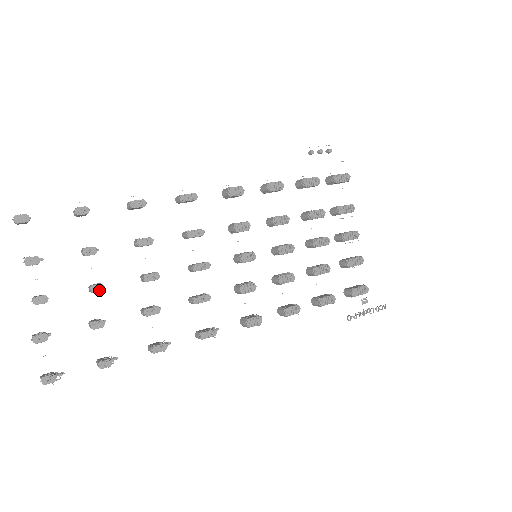
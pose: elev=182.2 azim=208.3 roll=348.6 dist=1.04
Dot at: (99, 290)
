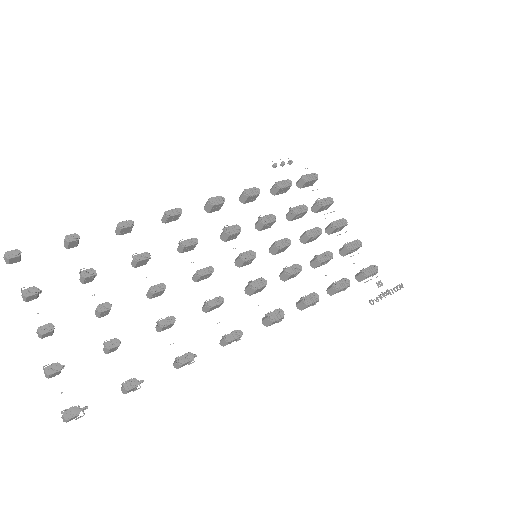
Dot at: (106, 309)
